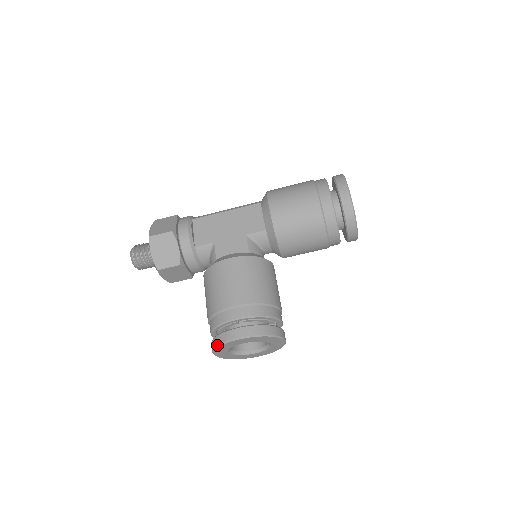
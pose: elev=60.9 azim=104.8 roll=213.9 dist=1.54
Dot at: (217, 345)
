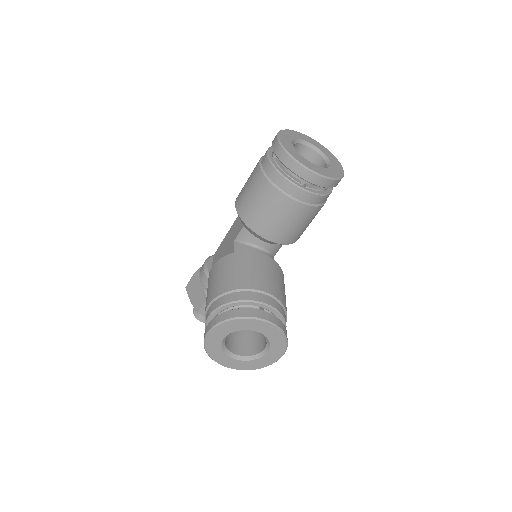
Dot at: occluded
